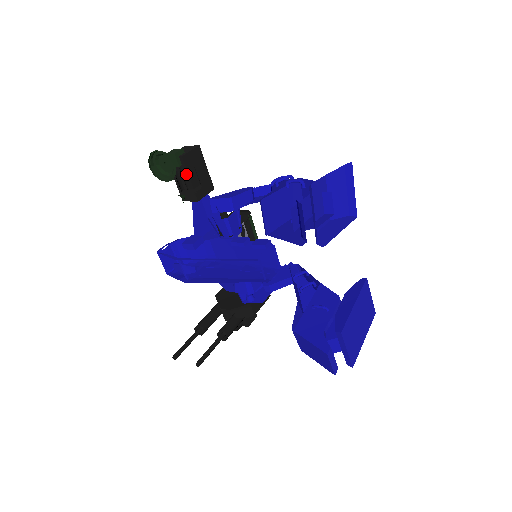
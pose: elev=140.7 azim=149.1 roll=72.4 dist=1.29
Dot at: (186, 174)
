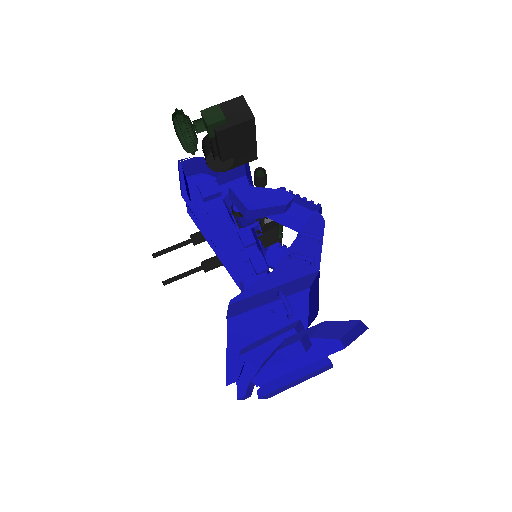
Dot at: (218, 146)
